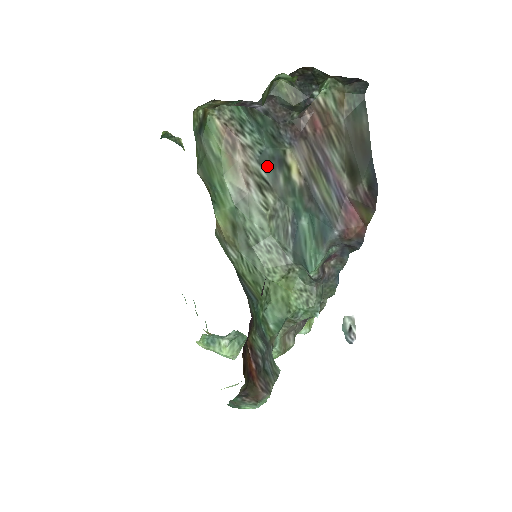
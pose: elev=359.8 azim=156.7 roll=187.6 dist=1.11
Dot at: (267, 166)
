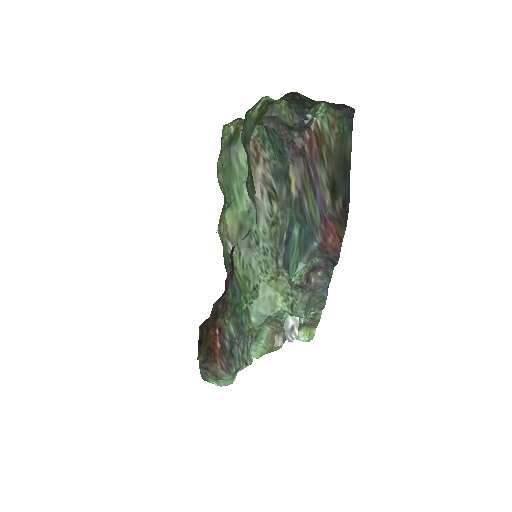
Dot at: (277, 178)
